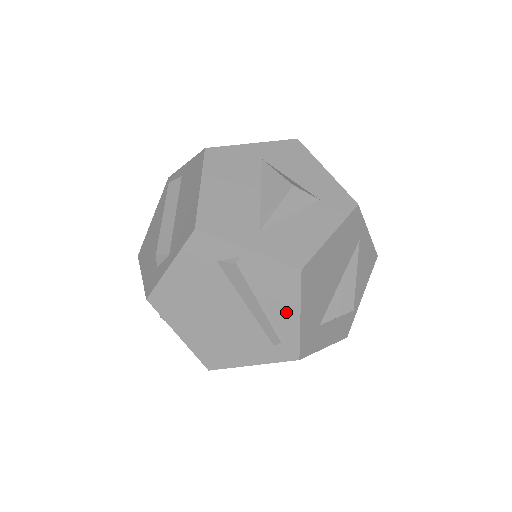
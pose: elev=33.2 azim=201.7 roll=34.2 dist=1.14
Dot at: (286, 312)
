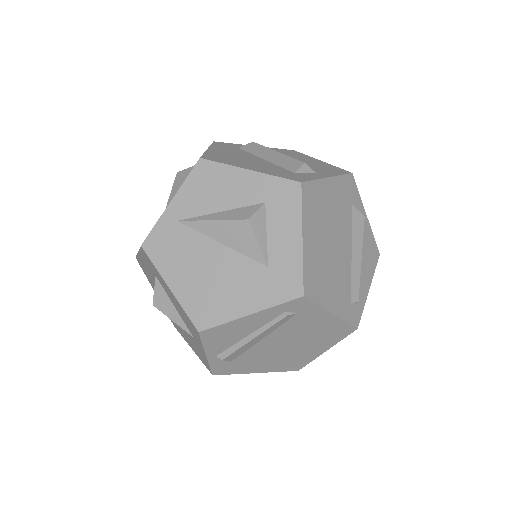
Dot at: (365, 278)
